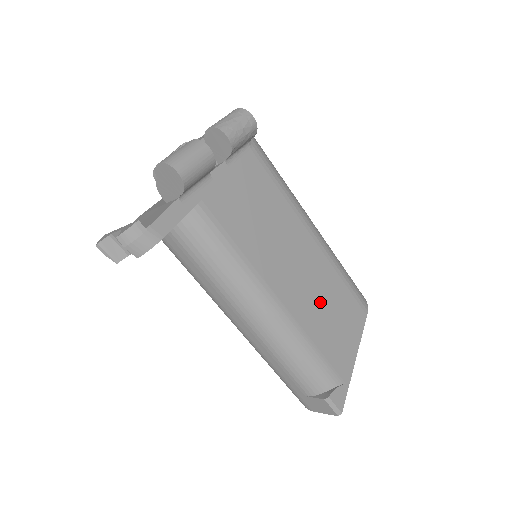
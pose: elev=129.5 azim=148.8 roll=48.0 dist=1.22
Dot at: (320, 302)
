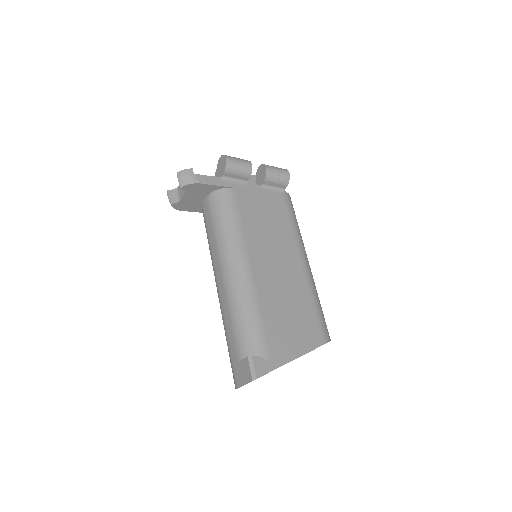
Dot at: (284, 297)
